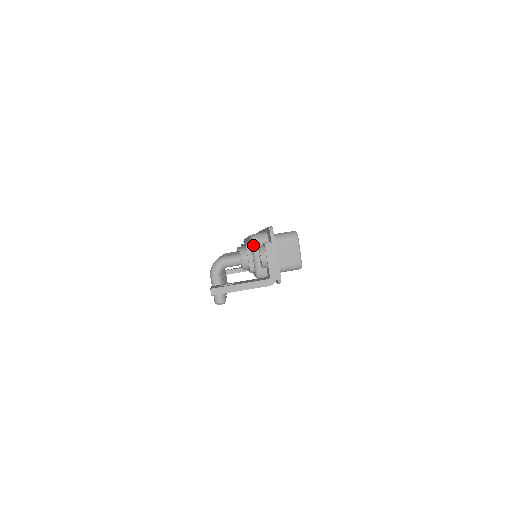
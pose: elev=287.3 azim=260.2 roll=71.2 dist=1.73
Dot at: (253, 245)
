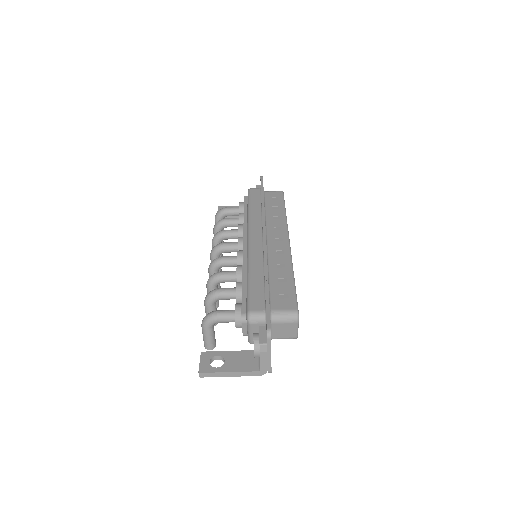
Dot at: (249, 325)
